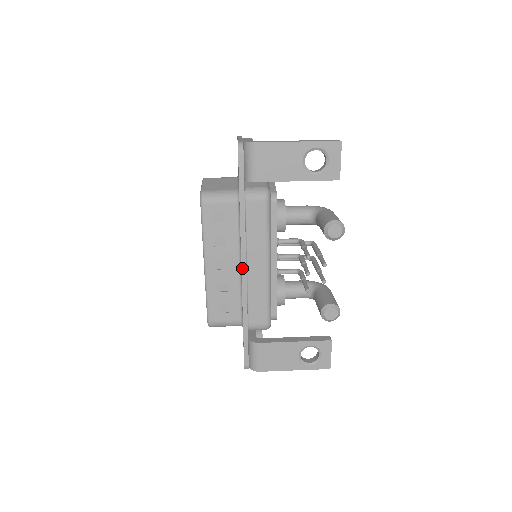
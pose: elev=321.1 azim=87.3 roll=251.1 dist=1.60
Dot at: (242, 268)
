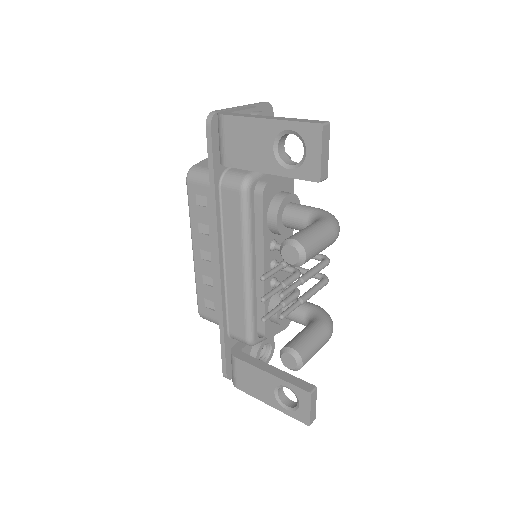
Dot at: (216, 266)
